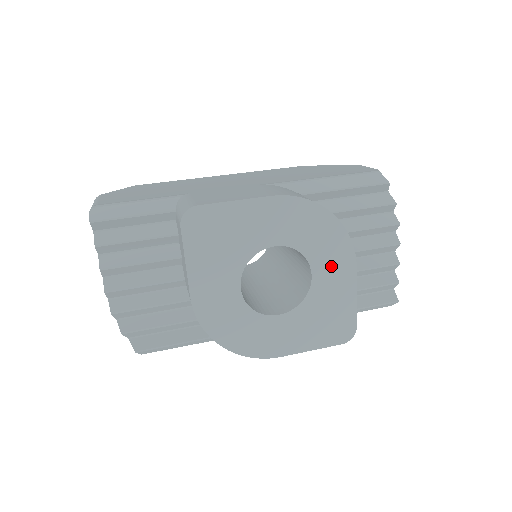
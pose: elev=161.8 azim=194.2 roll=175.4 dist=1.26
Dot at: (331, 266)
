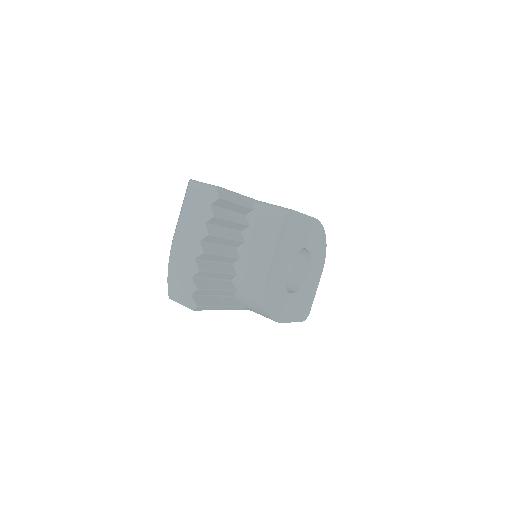
Dot at: (316, 269)
